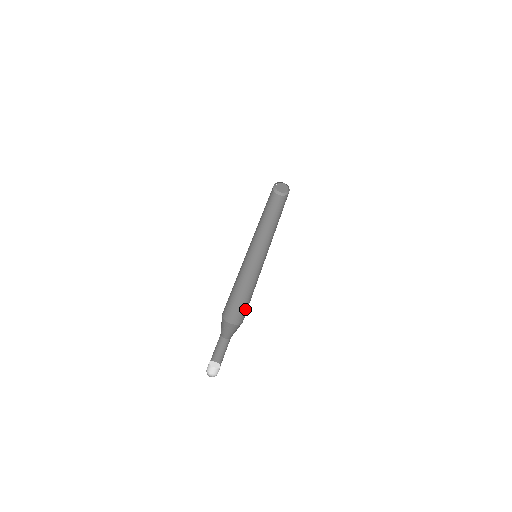
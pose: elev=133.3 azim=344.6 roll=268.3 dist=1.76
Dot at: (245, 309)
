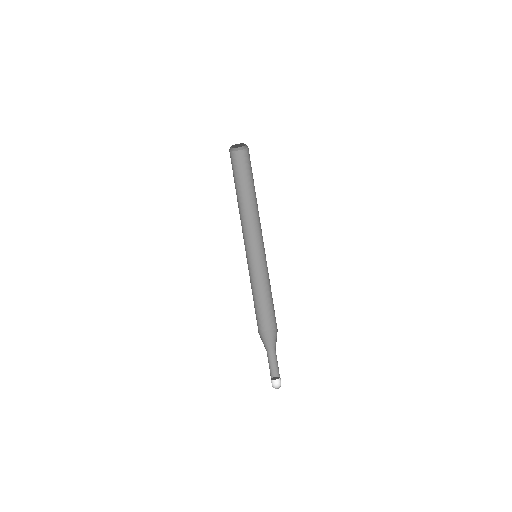
Dot at: (267, 314)
